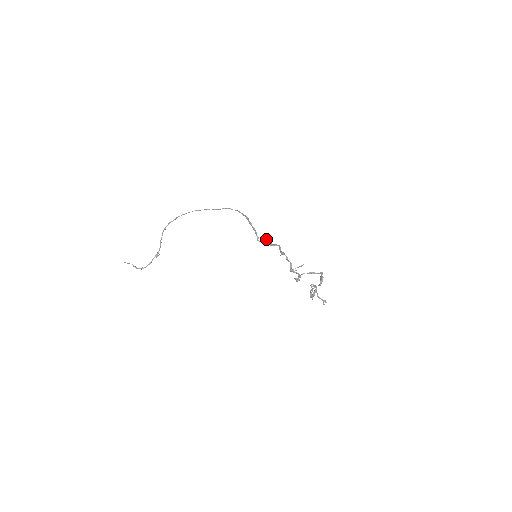
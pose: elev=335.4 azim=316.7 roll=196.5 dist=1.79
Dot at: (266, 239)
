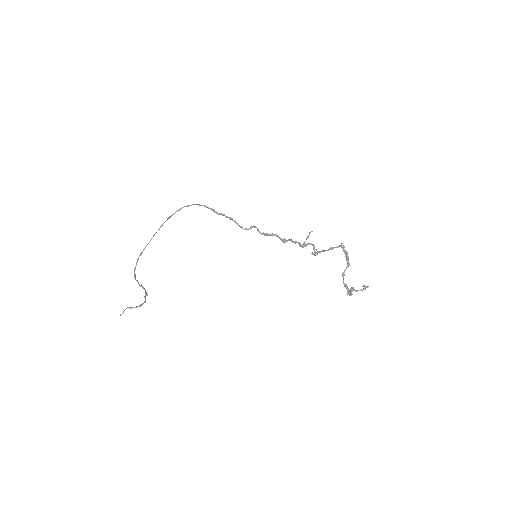
Dot at: (252, 226)
